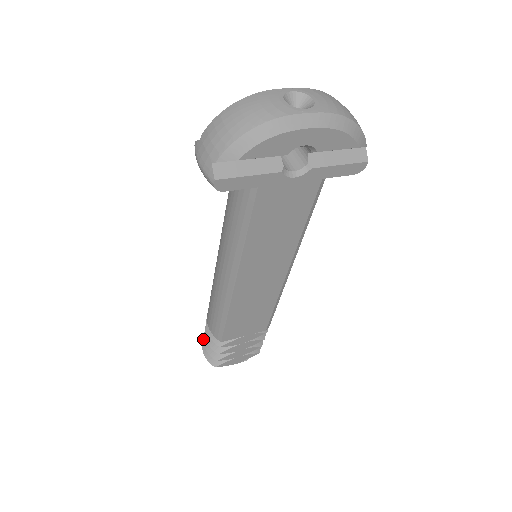
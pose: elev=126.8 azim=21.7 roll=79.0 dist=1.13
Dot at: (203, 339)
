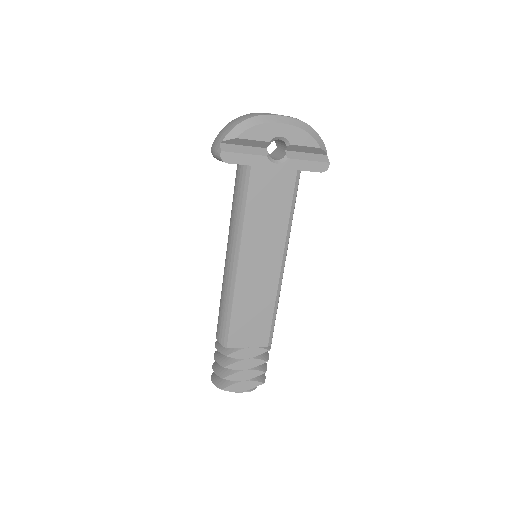
Dot at: (212, 365)
